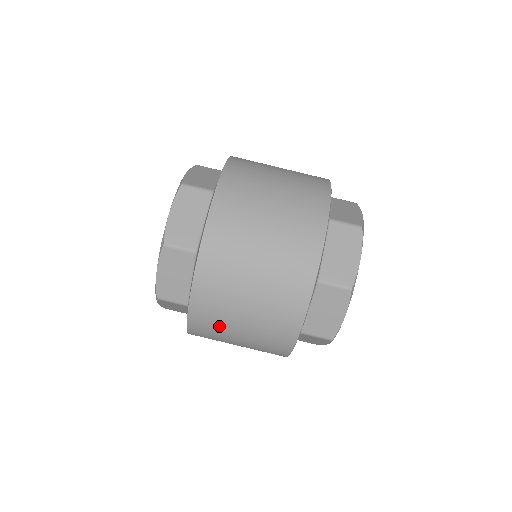
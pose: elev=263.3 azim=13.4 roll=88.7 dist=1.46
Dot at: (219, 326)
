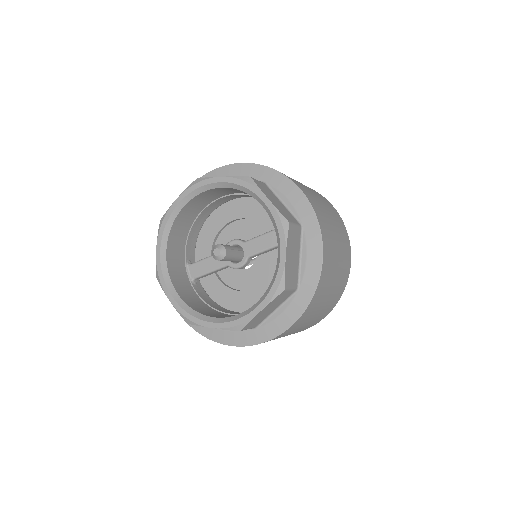
Dot at: occluded
